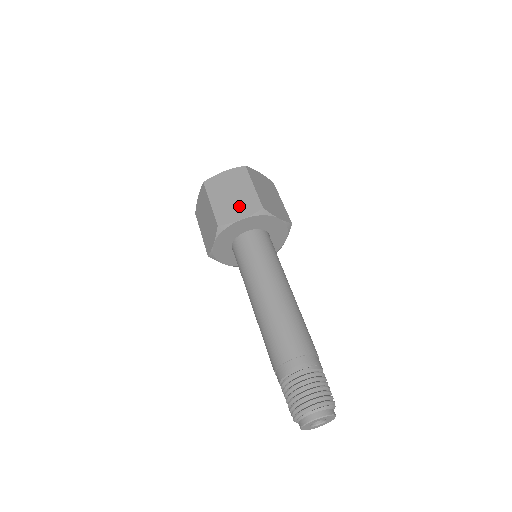
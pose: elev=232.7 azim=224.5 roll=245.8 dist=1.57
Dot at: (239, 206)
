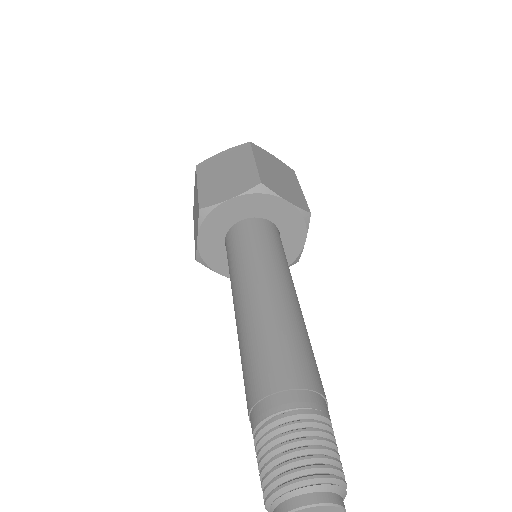
Dot at: (231, 184)
